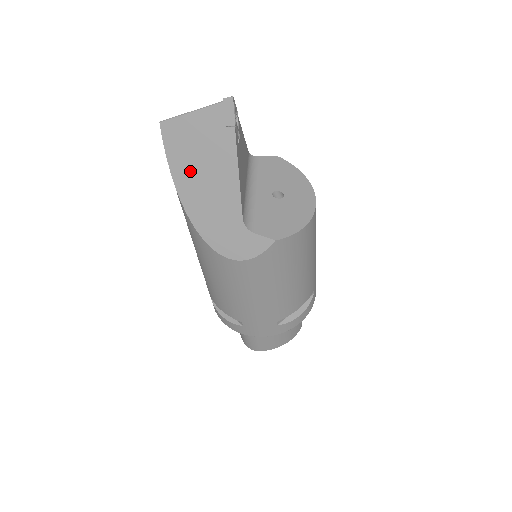
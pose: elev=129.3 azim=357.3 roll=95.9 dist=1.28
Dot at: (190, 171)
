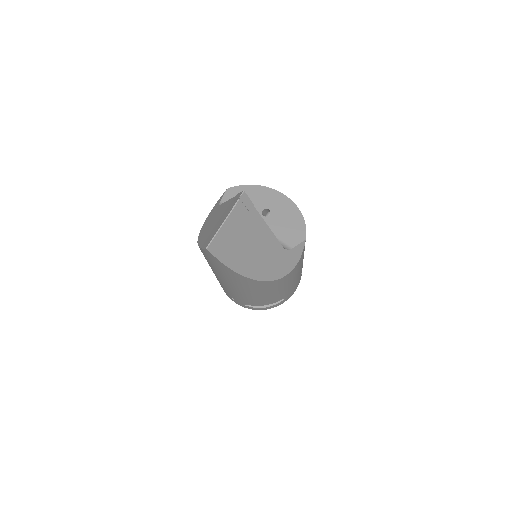
Dot at: (241, 255)
